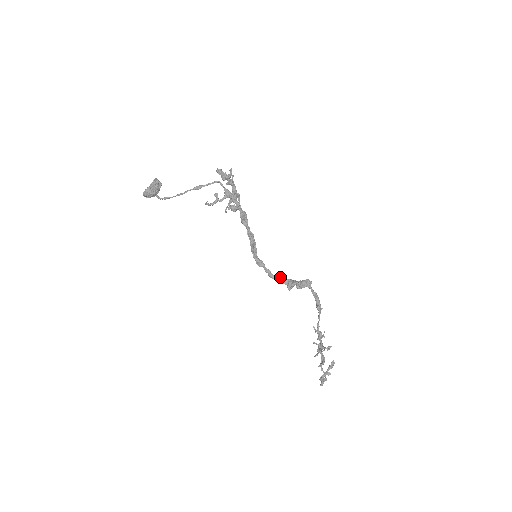
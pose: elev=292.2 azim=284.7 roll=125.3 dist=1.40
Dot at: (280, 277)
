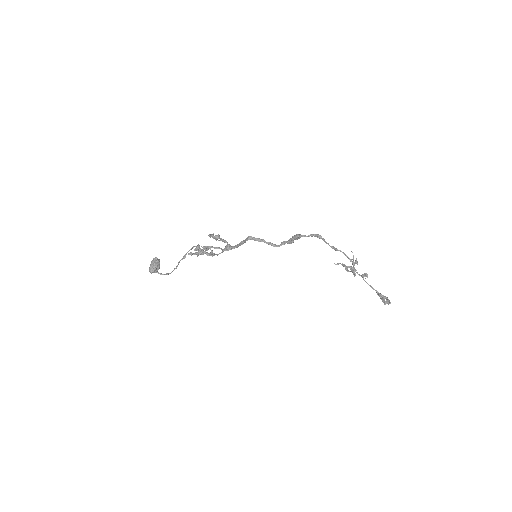
Dot at: (281, 243)
